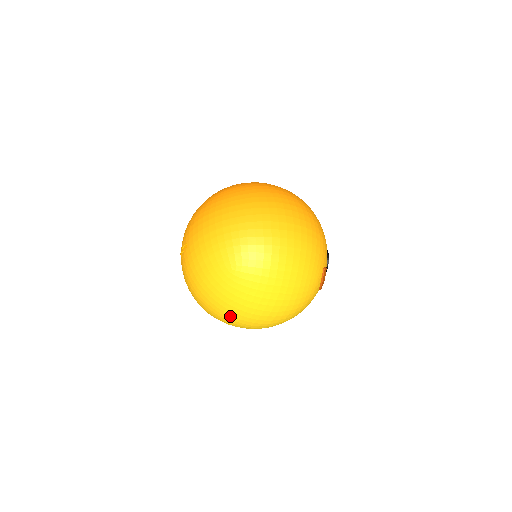
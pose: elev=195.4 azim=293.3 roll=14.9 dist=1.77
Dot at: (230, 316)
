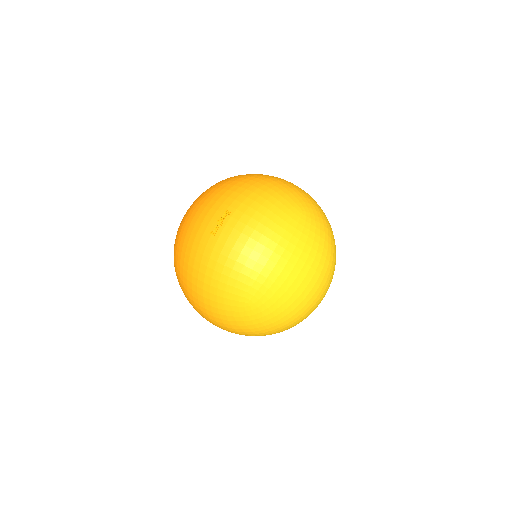
Dot at: (303, 276)
